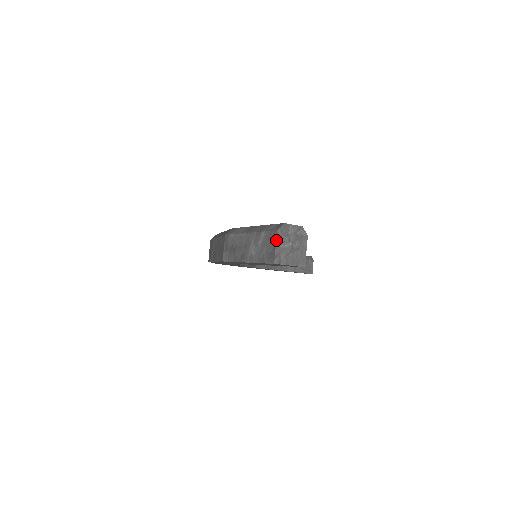
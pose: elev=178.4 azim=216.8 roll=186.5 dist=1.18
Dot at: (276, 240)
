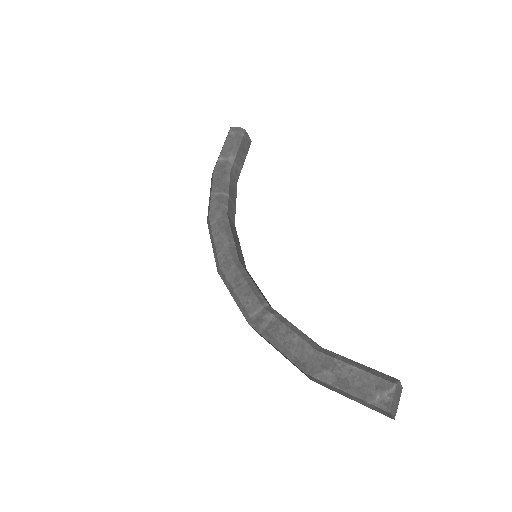
Dot at: (392, 415)
